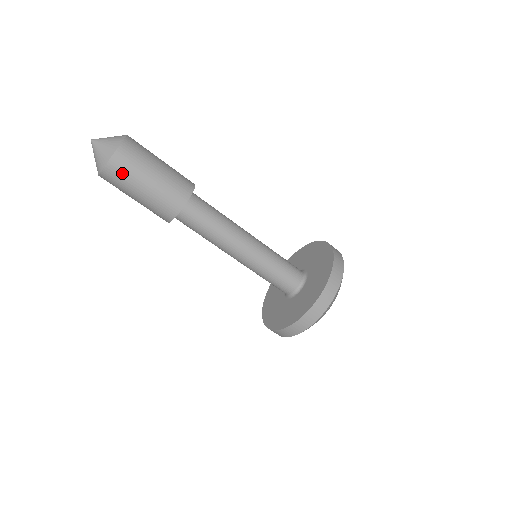
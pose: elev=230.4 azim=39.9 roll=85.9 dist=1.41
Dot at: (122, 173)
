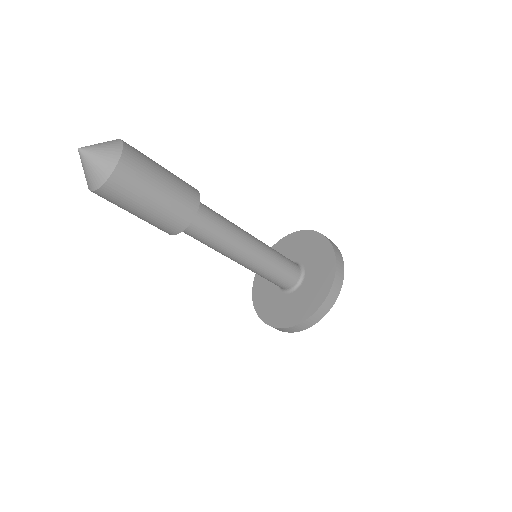
Dot at: (132, 179)
